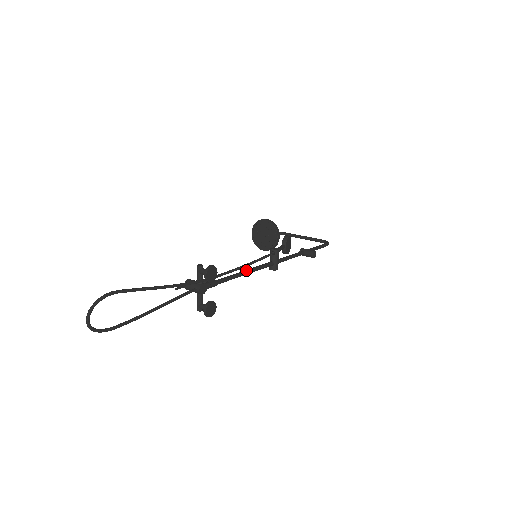
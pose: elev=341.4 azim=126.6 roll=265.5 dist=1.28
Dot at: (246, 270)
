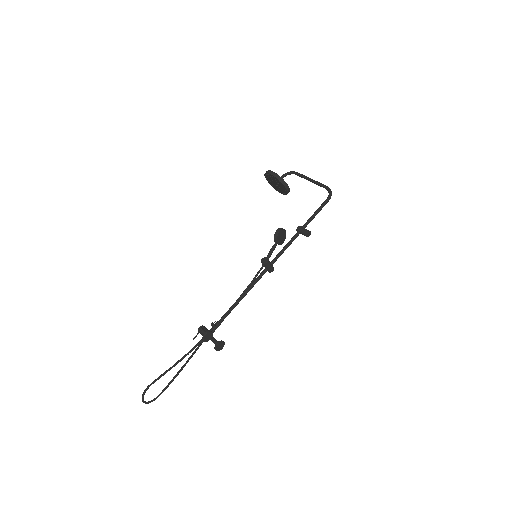
Dot at: occluded
